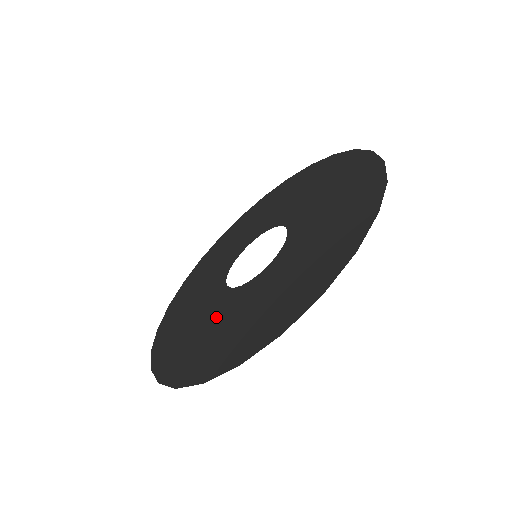
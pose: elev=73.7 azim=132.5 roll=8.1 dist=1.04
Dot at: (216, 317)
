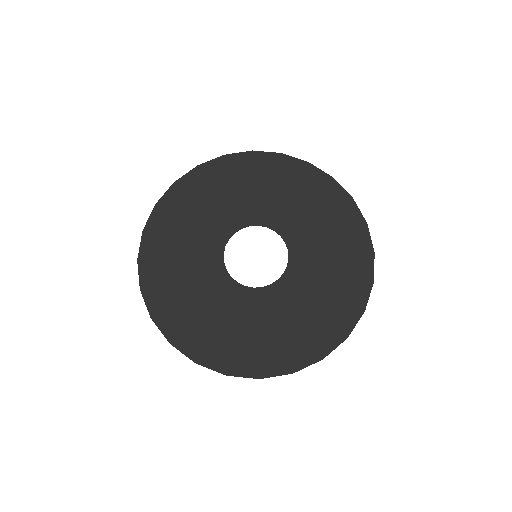
Dot at: (211, 297)
